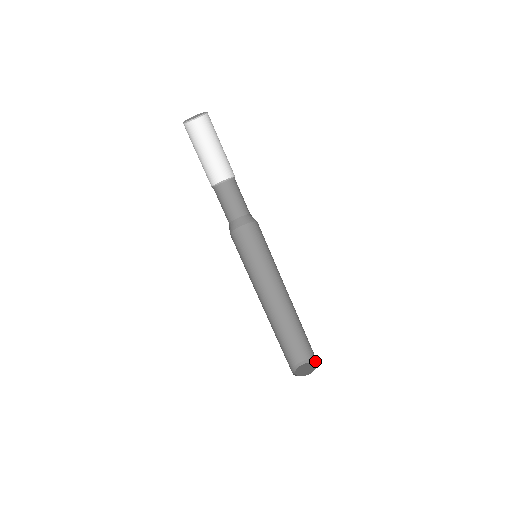
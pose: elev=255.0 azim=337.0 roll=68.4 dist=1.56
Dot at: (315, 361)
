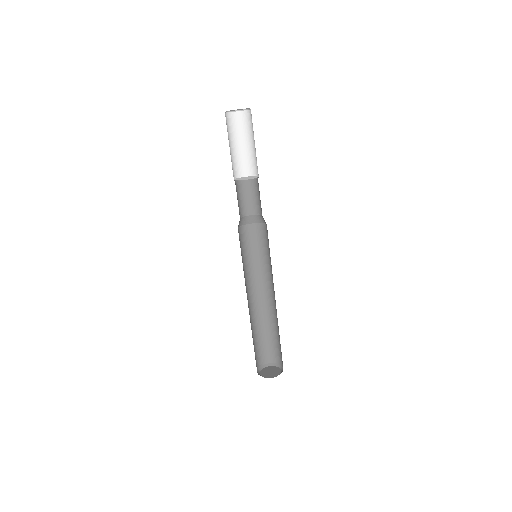
Dot at: (282, 368)
